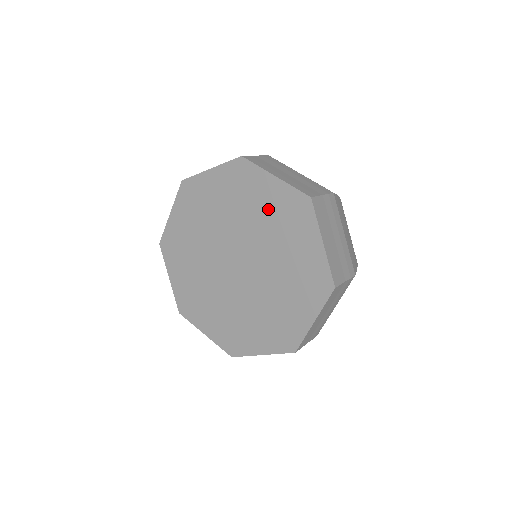
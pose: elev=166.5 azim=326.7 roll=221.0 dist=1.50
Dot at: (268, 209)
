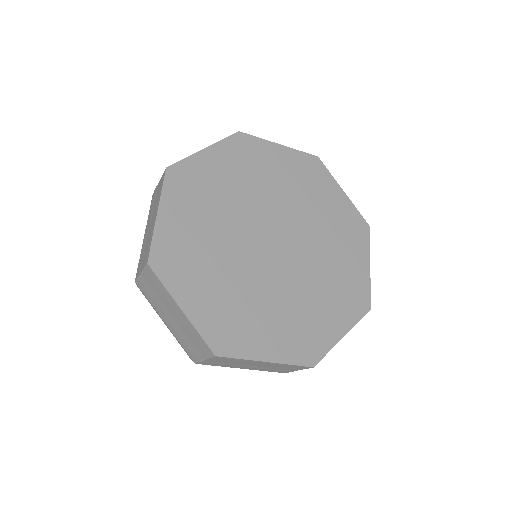
Dot at: (286, 175)
